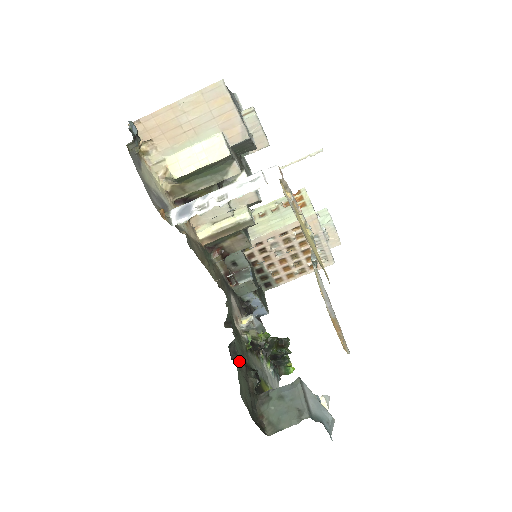
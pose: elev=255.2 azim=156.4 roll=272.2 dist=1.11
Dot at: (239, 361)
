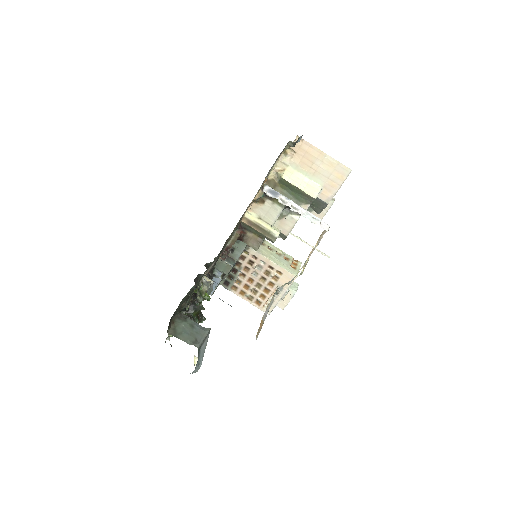
Dot at: occluded
